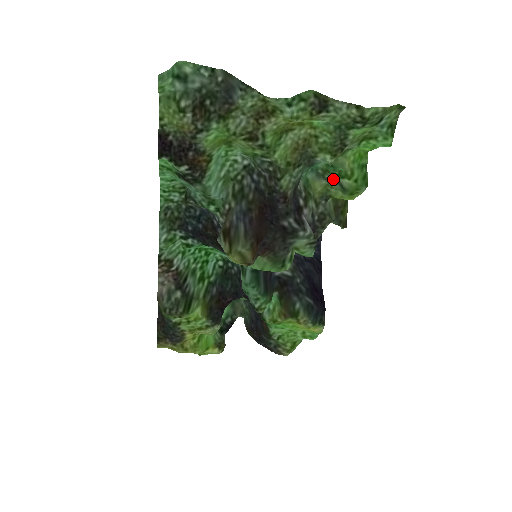
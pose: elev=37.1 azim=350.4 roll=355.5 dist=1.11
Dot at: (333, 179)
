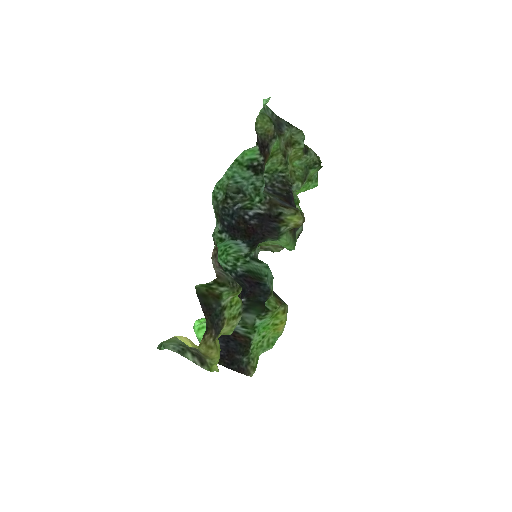
Dot at: occluded
